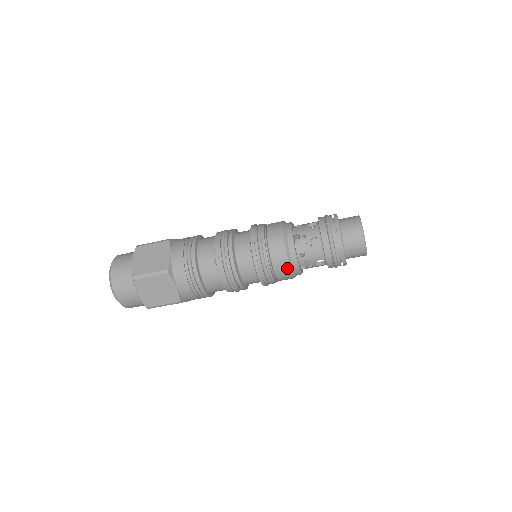
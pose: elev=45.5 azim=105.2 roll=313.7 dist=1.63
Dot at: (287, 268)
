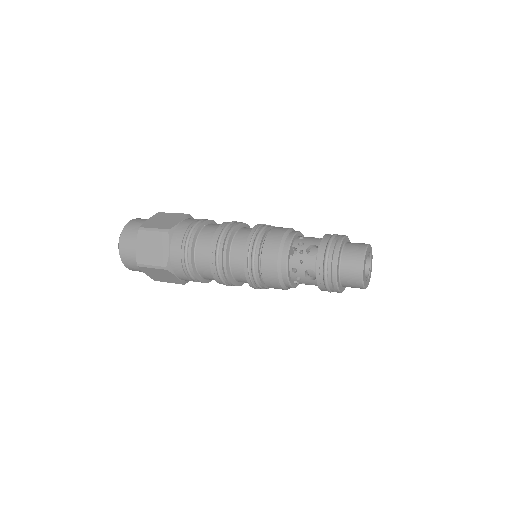
Dot at: occluded
